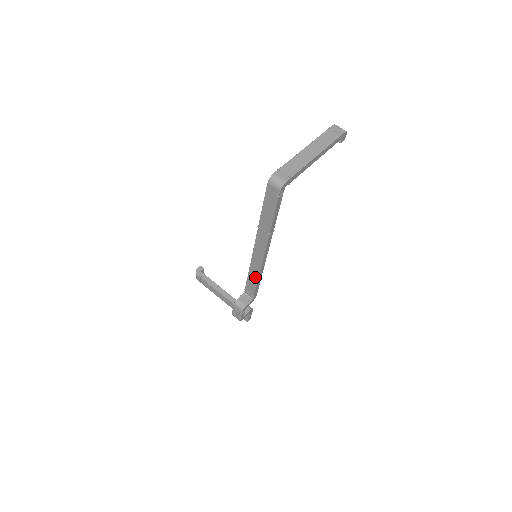
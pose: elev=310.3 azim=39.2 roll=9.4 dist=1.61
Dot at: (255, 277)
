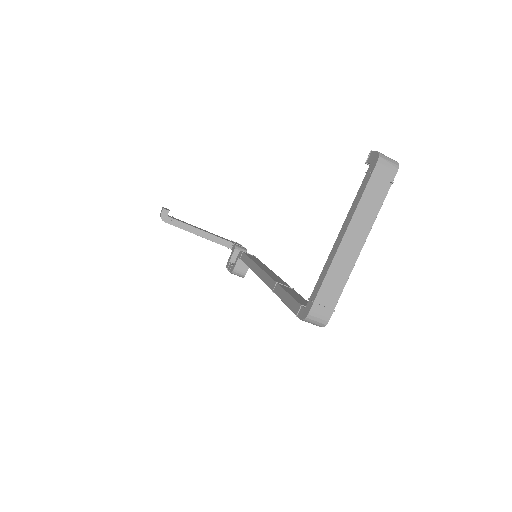
Dot at: occluded
